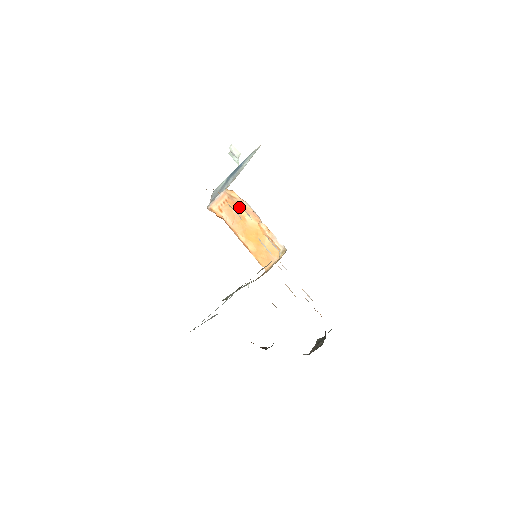
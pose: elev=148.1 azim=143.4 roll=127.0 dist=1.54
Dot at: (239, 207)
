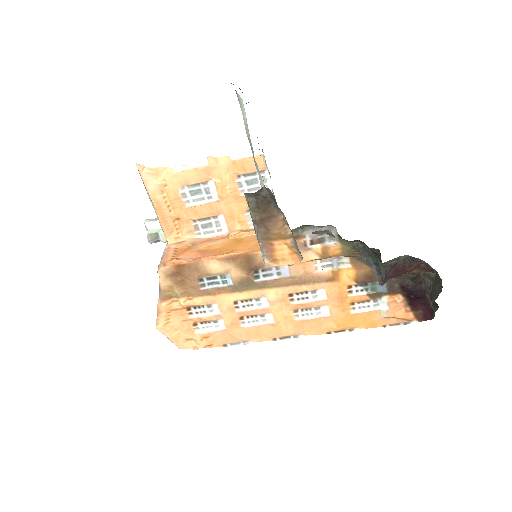
Dot at: (195, 246)
